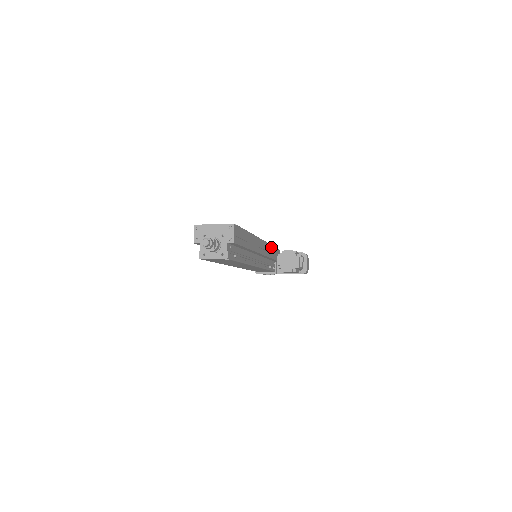
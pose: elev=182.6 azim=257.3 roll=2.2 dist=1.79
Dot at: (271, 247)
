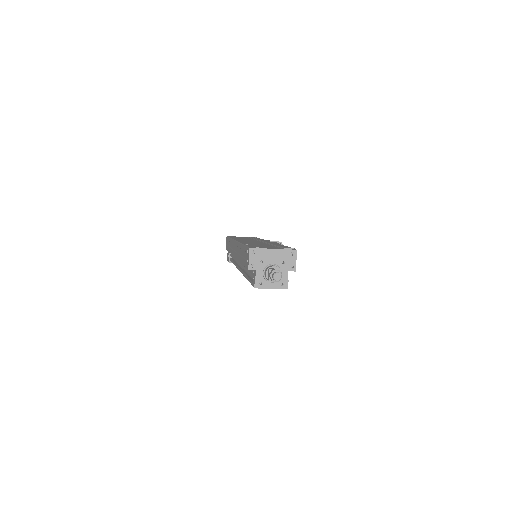
Dot at: occluded
